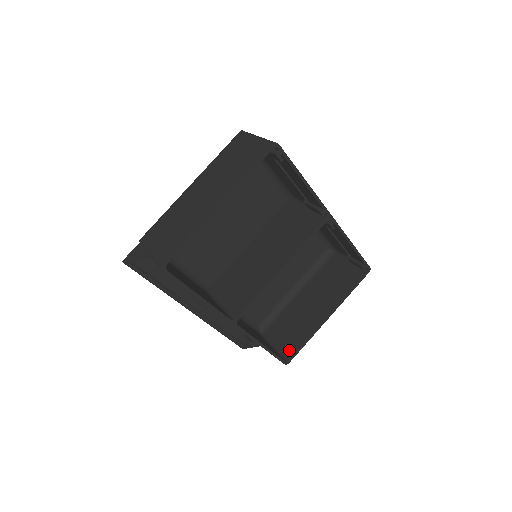
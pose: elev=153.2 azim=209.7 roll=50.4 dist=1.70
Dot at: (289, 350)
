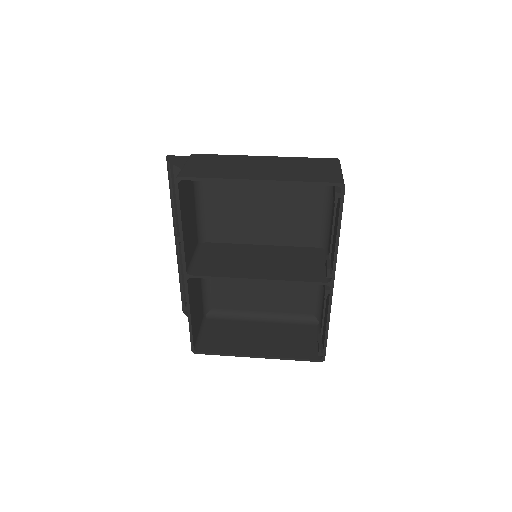
Dot at: (206, 346)
